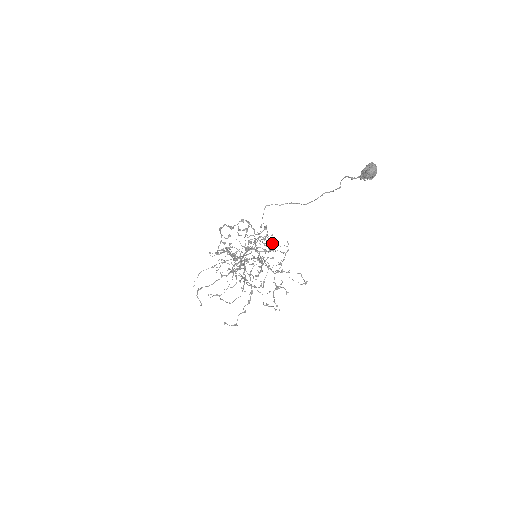
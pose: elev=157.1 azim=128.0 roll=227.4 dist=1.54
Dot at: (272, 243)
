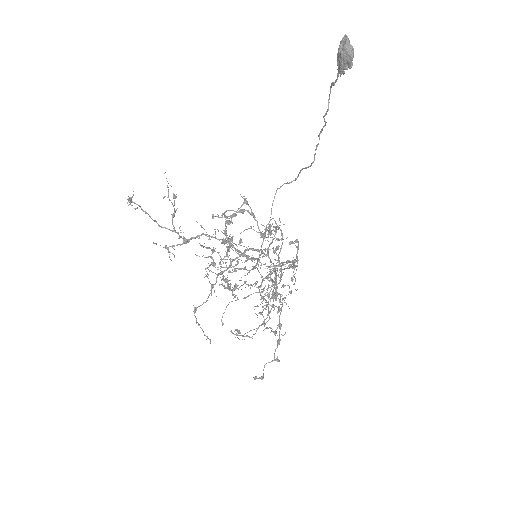
Dot at: (290, 243)
